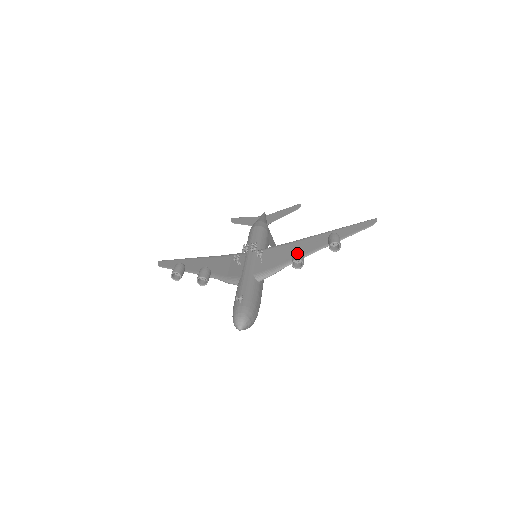
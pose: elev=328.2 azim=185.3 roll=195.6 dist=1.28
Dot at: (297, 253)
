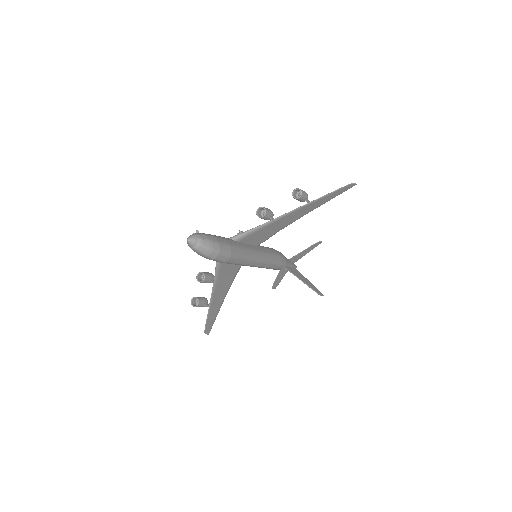
Dot at: (262, 209)
